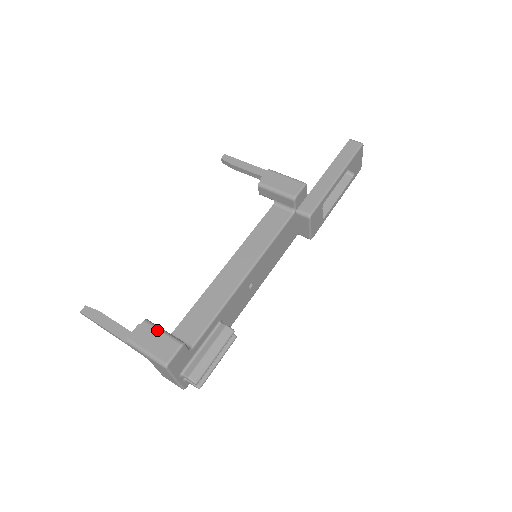
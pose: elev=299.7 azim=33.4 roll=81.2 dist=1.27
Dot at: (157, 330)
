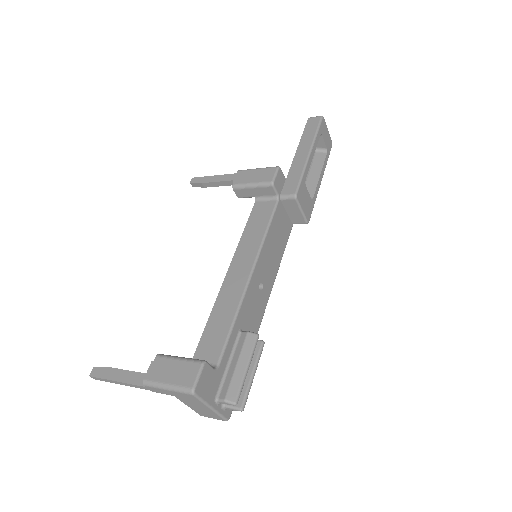
Dot at: (172, 359)
